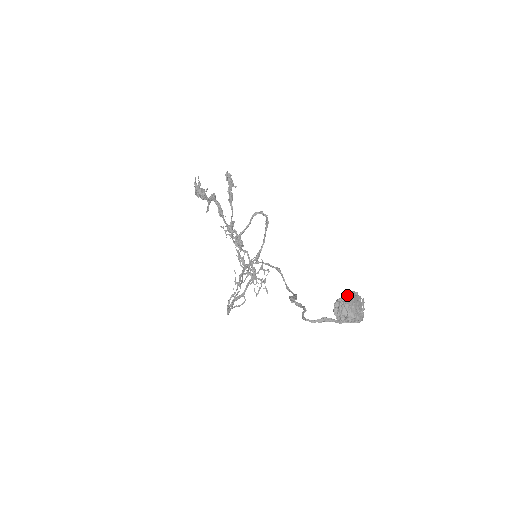
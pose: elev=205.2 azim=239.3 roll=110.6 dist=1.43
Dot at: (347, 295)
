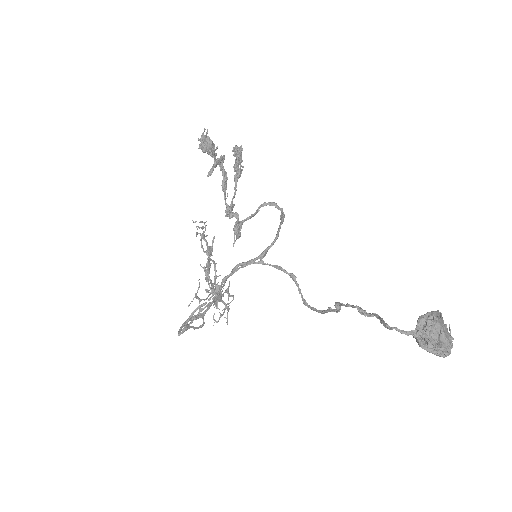
Dot at: (434, 313)
